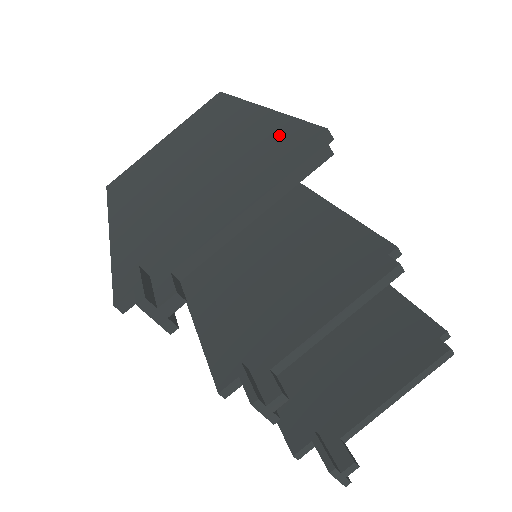
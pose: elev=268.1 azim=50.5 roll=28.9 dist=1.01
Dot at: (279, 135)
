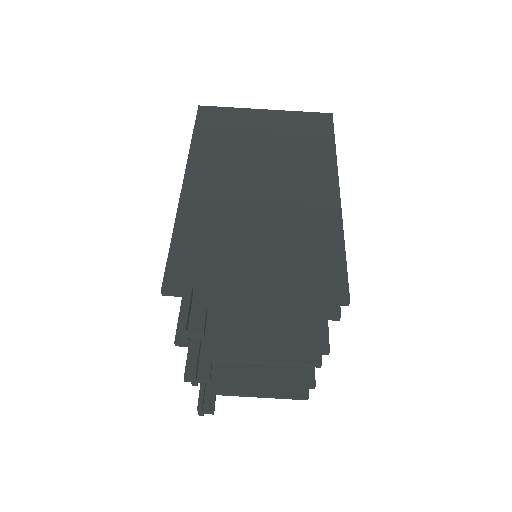
Dot at: (328, 261)
